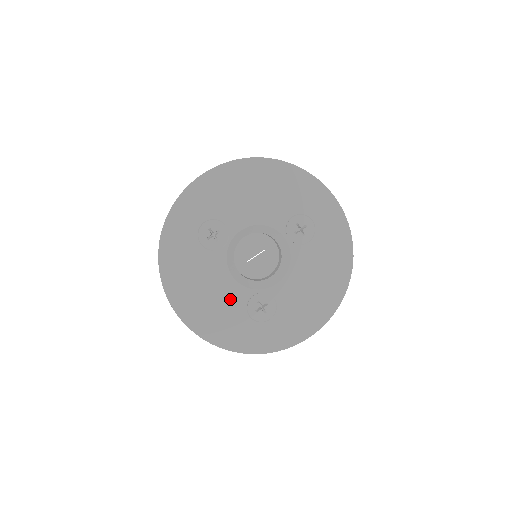
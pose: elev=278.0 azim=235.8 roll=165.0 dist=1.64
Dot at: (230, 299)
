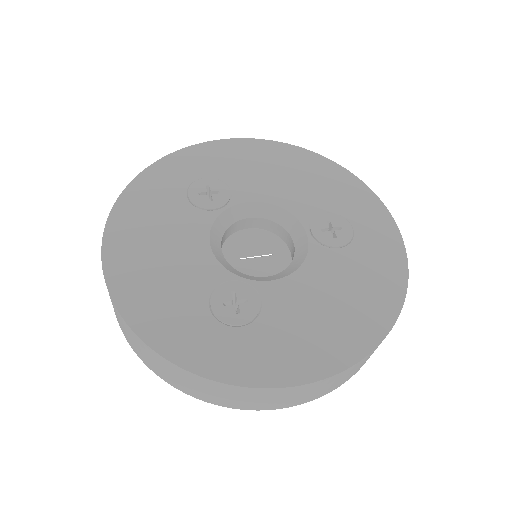
Dot at: (192, 272)
